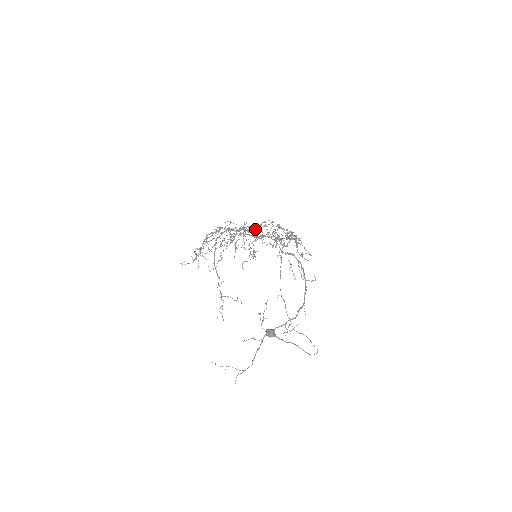
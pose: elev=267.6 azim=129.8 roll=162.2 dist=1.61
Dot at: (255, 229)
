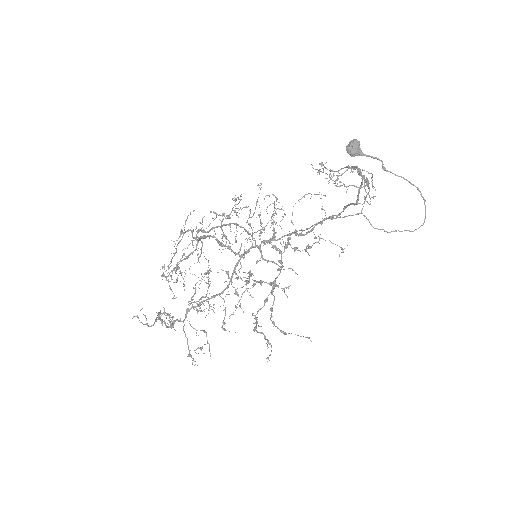
Dot at: (221, 327)
